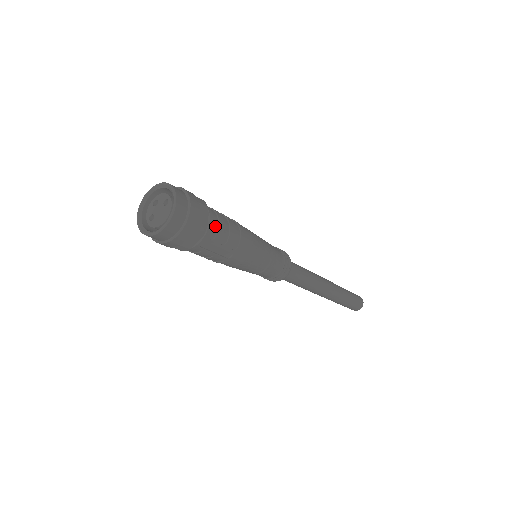
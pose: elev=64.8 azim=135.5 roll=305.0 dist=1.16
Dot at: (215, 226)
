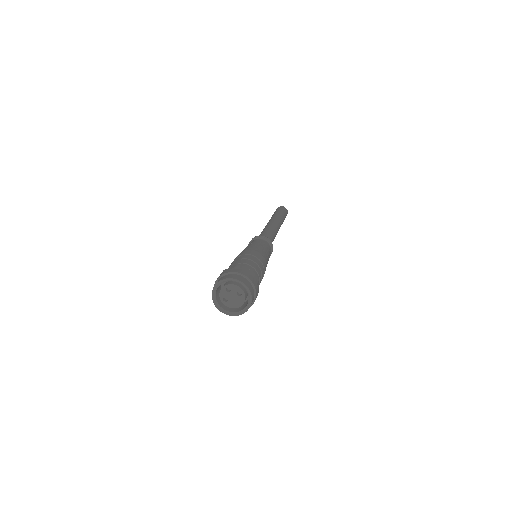
Dot at: occluded
